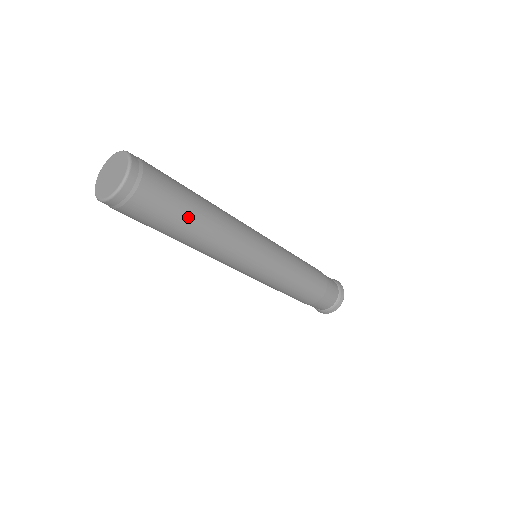
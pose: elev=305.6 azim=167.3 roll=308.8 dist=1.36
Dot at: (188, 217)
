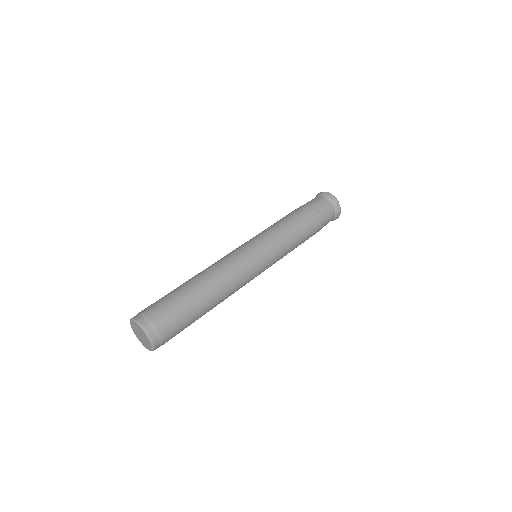
Dot at: (198, 311)
